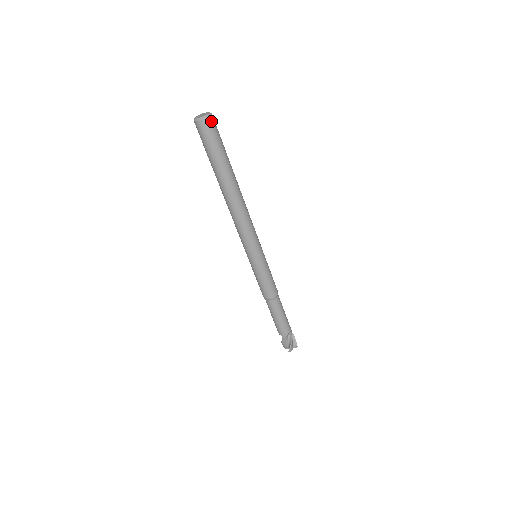
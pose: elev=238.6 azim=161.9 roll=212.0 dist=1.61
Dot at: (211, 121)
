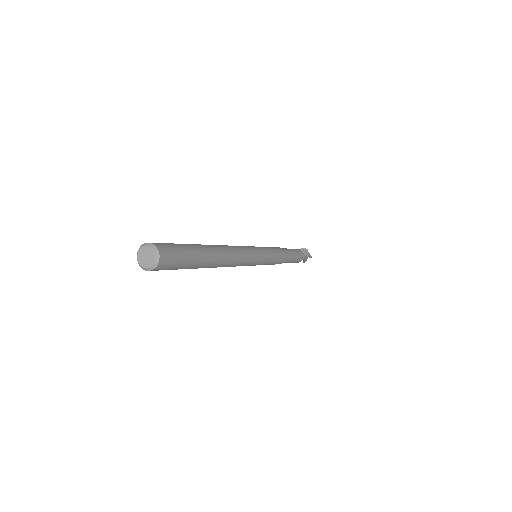
Dot at: (162, 264)
